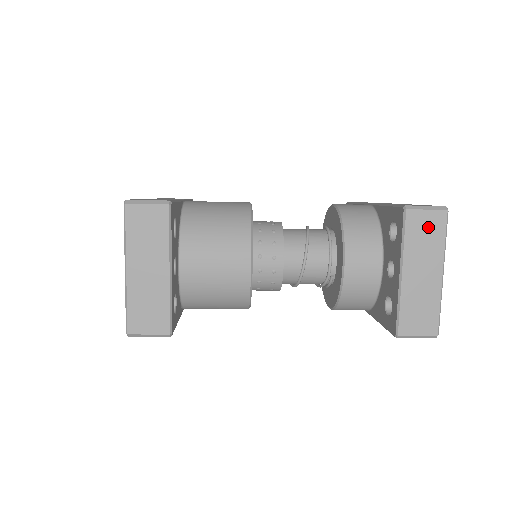
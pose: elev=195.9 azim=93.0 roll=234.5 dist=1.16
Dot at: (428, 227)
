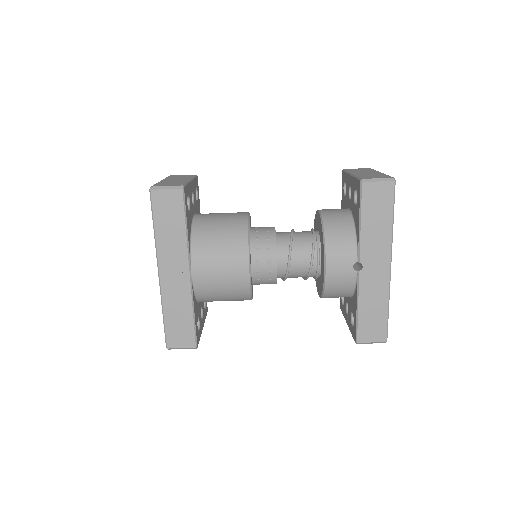
Dot at: occluded
